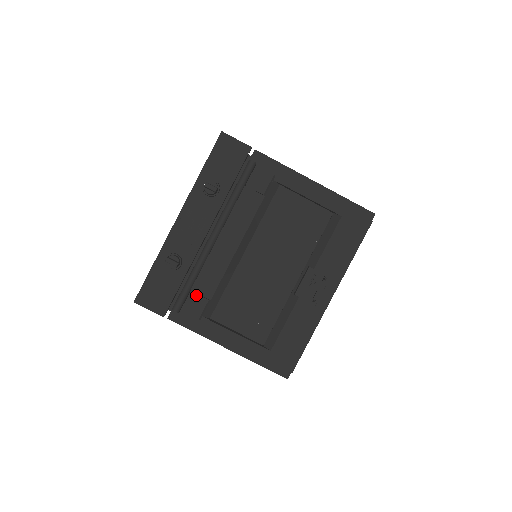
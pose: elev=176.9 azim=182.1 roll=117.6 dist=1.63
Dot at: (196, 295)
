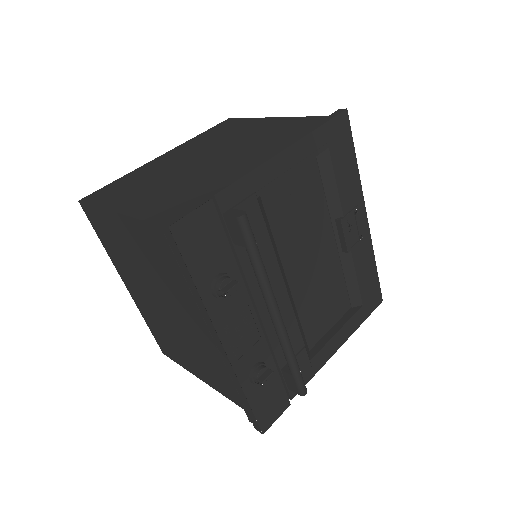
Dot at: occluded
